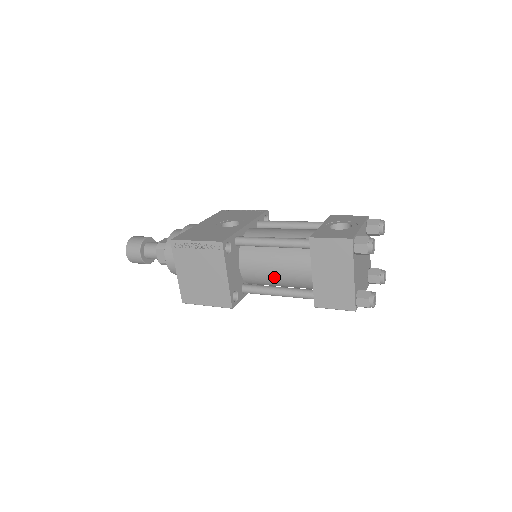
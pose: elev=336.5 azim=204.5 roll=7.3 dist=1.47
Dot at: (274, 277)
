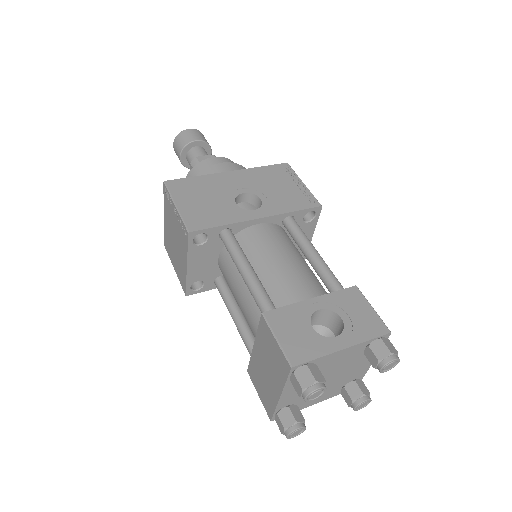
Dot at: (237, 303)
